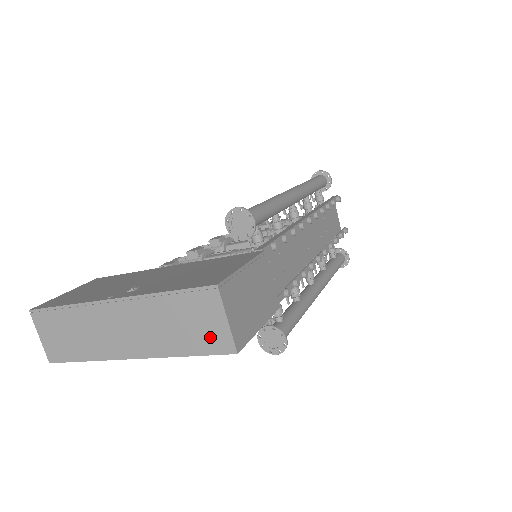
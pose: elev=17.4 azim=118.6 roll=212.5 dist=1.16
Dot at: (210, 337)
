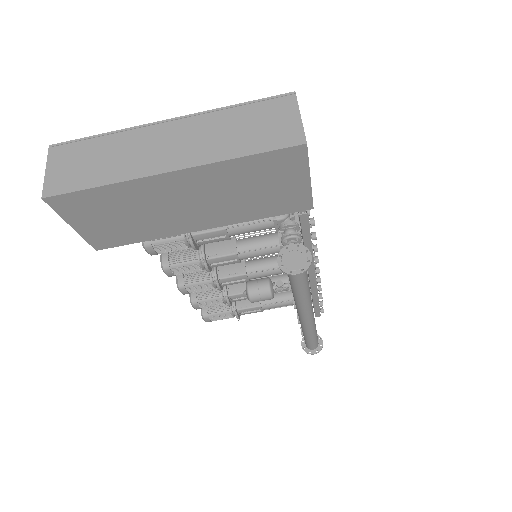
Dot at: (278, 134)
